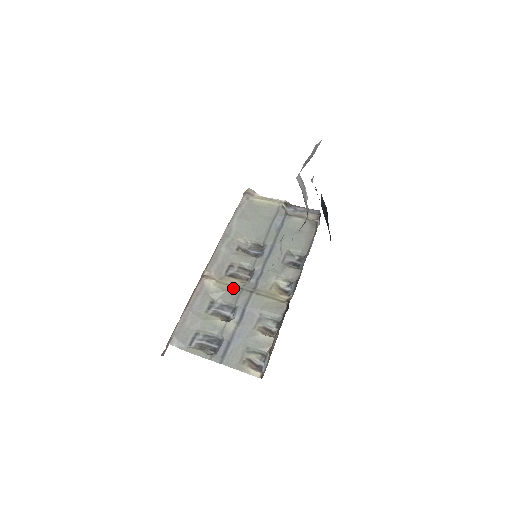
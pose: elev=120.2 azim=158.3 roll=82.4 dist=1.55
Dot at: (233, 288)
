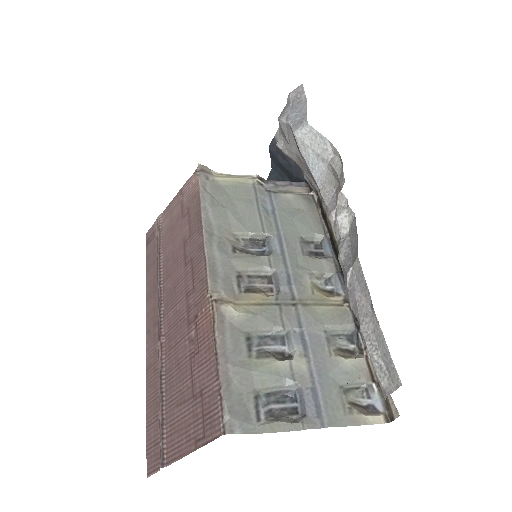
Dot at: (266, 307)
